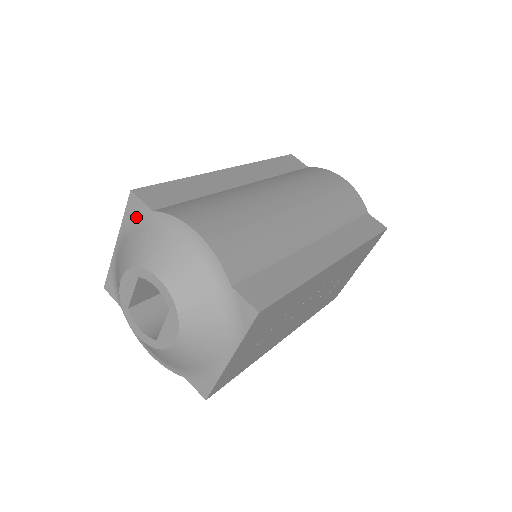
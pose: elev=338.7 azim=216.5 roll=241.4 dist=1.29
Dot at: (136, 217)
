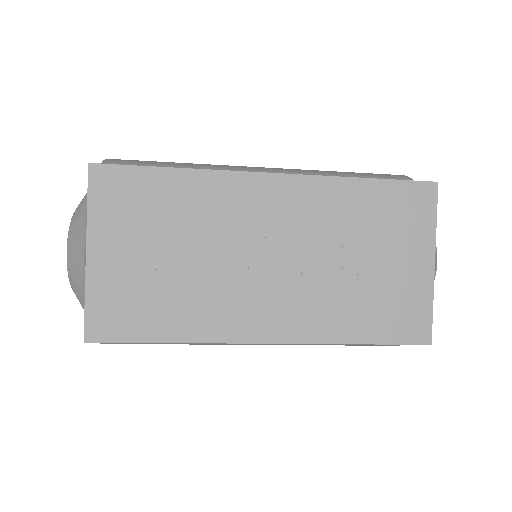
Dot at: occluded
